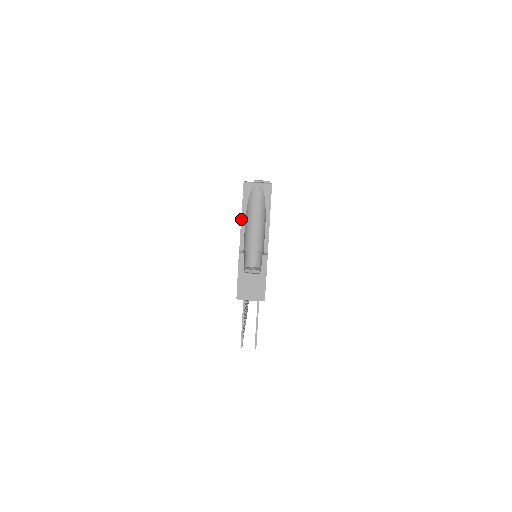
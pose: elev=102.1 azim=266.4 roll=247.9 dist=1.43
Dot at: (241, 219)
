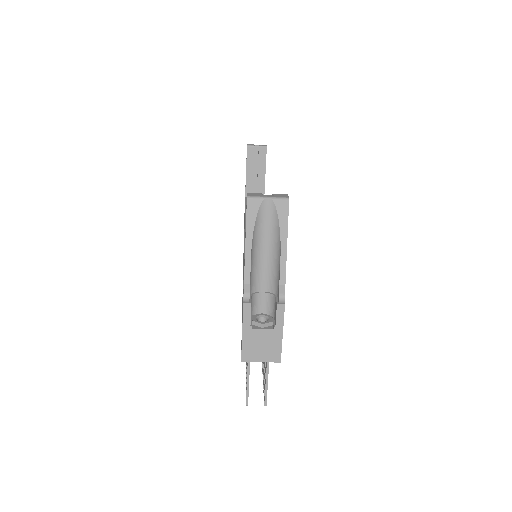
Dot at: (245, 252)
